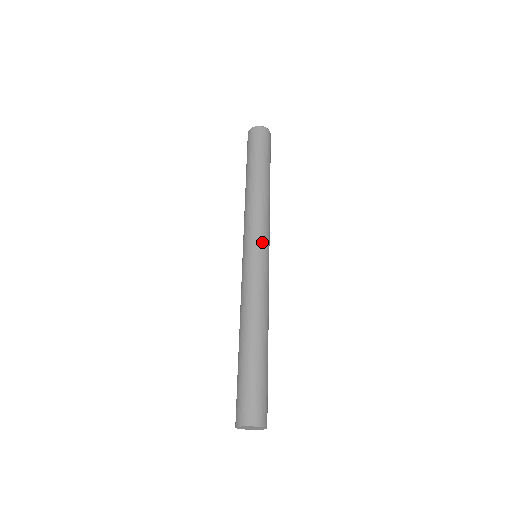
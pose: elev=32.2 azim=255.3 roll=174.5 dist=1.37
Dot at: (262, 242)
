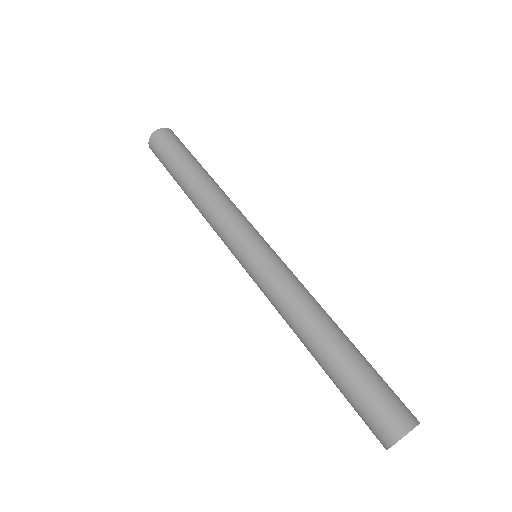
Dot at: occluded
